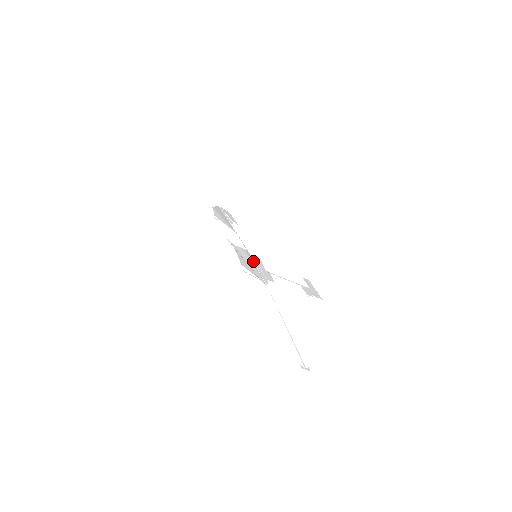
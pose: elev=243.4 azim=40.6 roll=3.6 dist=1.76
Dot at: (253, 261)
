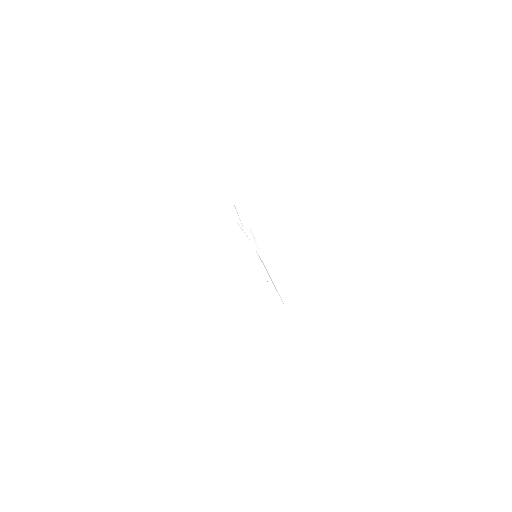
Dot at: occluded
